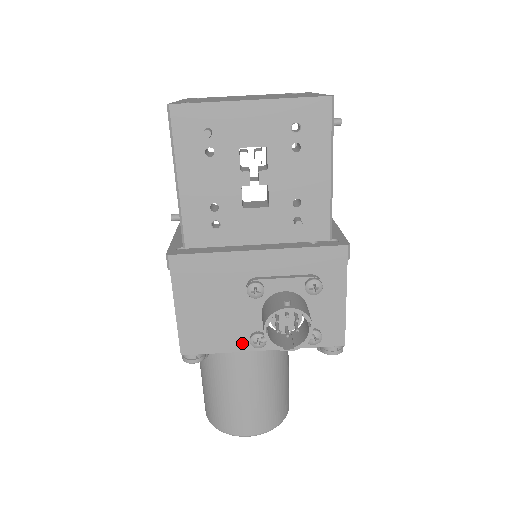
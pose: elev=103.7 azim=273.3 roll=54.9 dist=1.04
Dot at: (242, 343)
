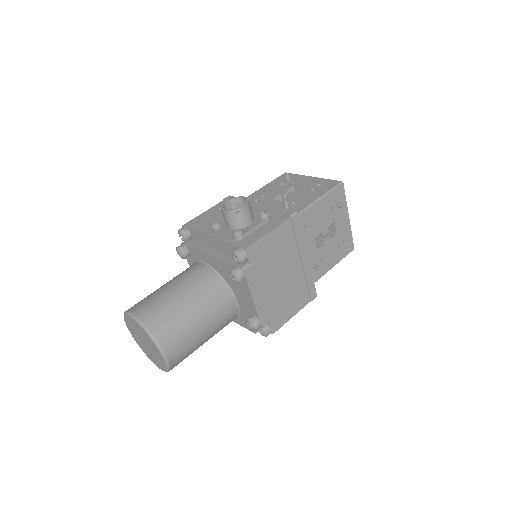
Dot at: (208, 231)
